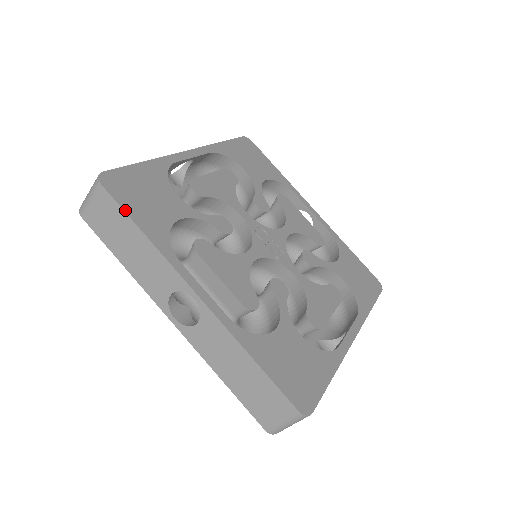
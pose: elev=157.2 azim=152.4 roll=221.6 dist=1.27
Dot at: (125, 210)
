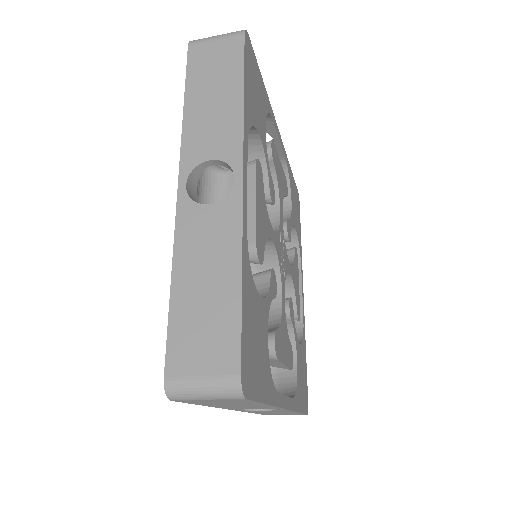
Dot at: (245, 66)
